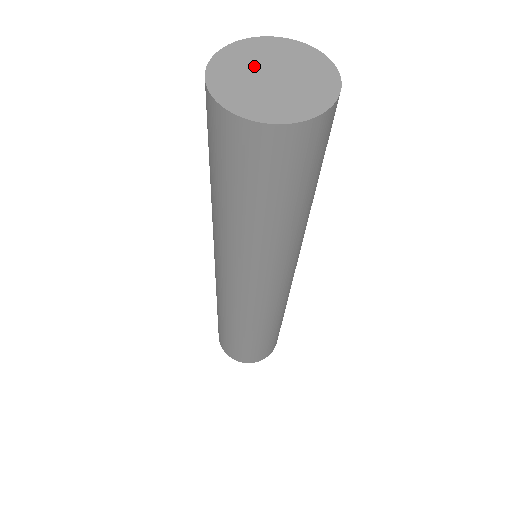
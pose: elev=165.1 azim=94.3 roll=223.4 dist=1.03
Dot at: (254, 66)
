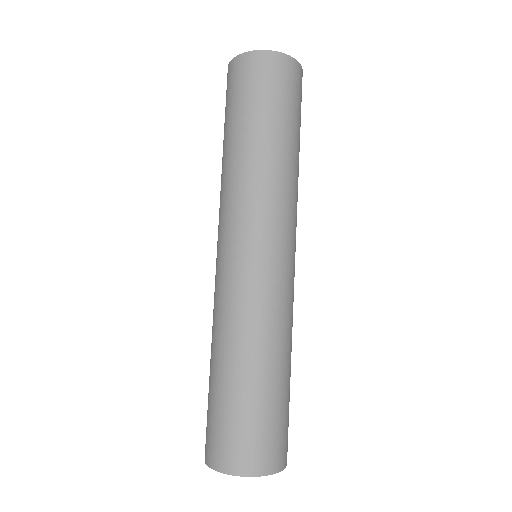
Dot at: occluded
